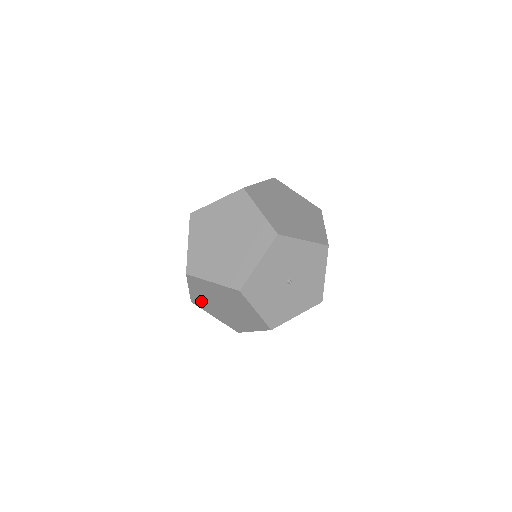
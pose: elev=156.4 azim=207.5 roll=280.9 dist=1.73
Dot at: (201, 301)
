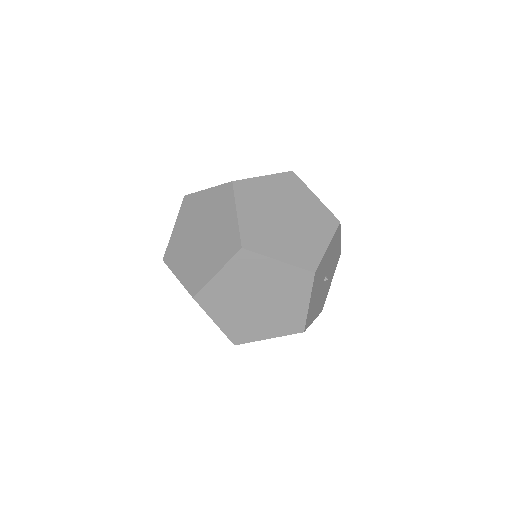
Dot at: occluded
